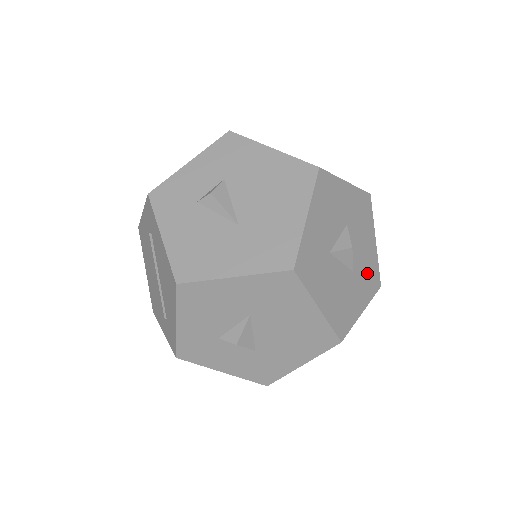
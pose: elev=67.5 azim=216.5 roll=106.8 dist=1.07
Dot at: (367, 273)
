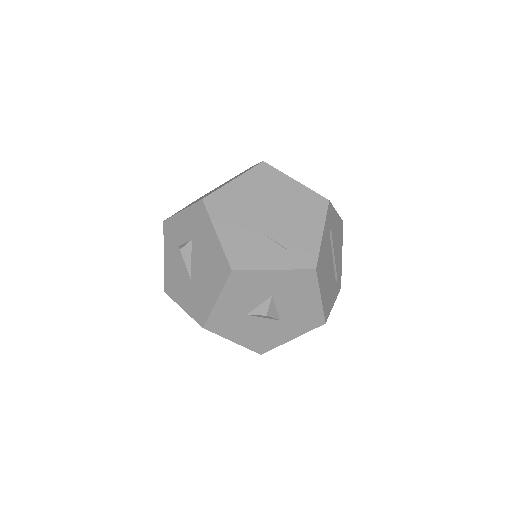
Dot at: (303, 318)
